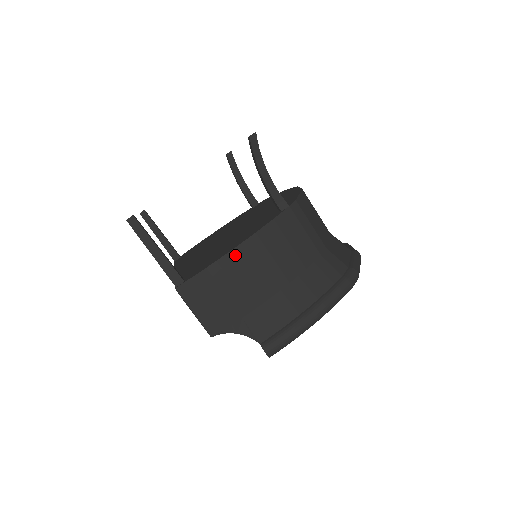
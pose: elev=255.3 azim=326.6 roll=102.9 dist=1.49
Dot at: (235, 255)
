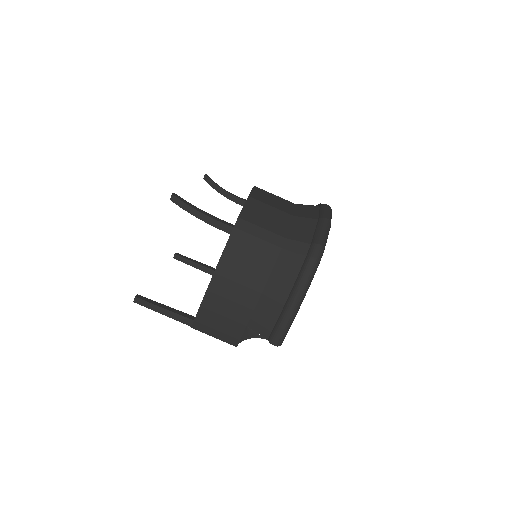
Dot at: (213, 288)
